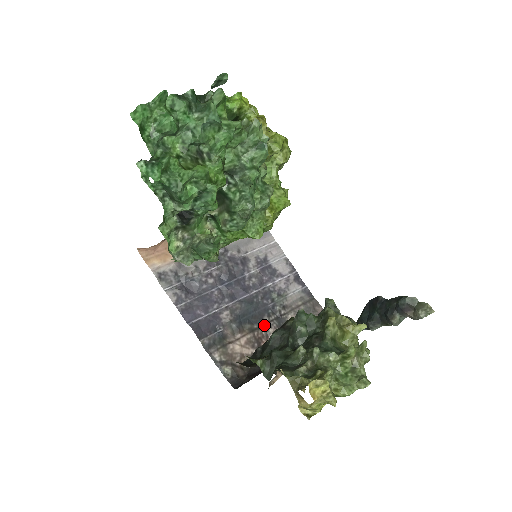
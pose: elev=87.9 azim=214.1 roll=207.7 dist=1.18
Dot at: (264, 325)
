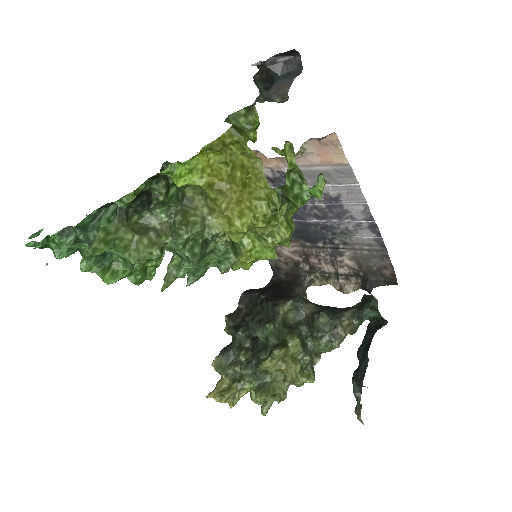
Dot at: (317, 247)
